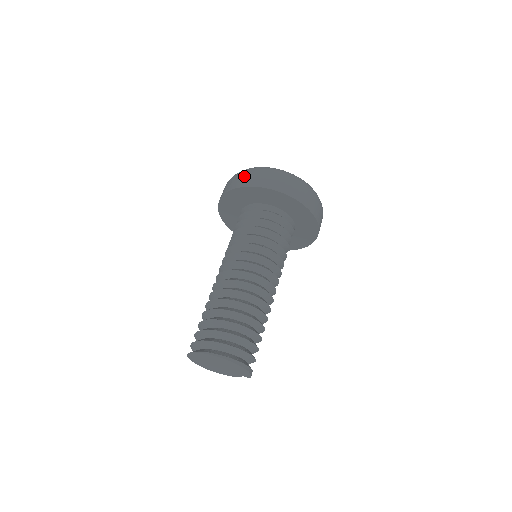
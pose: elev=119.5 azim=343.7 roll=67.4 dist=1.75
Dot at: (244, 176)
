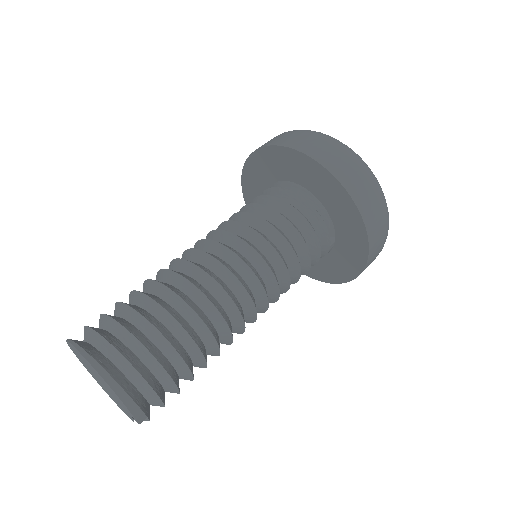
Dot at: occluded
